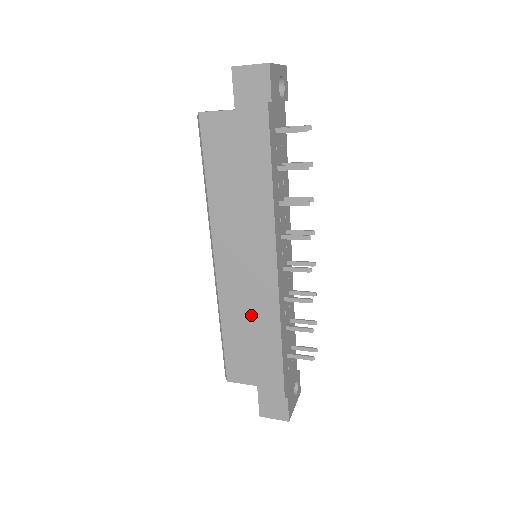
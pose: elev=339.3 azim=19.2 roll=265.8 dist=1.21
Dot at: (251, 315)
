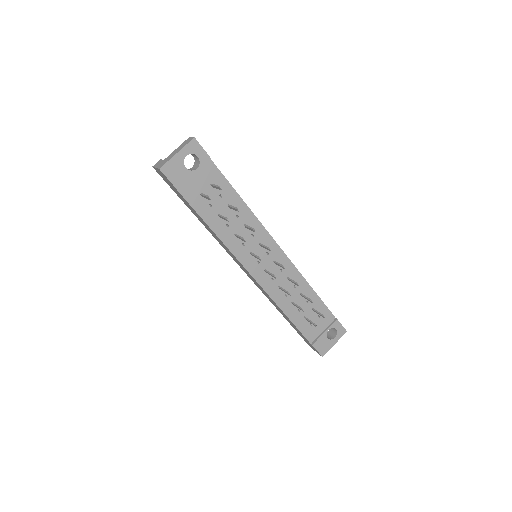
Dot at: (265, 295)
